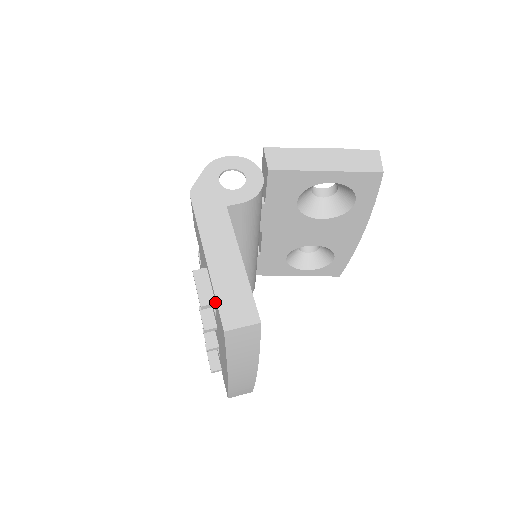
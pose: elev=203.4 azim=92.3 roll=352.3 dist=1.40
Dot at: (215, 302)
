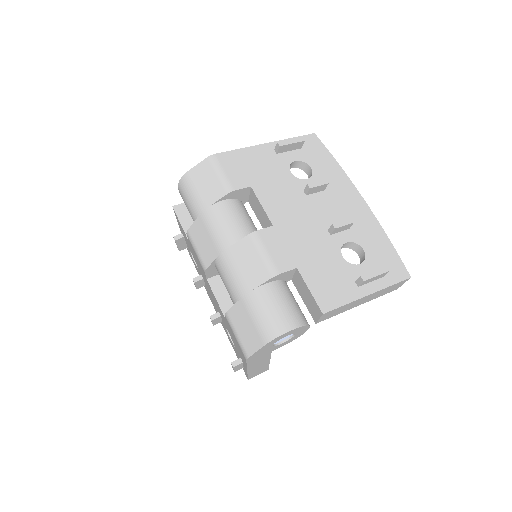
Dot at: occluded
